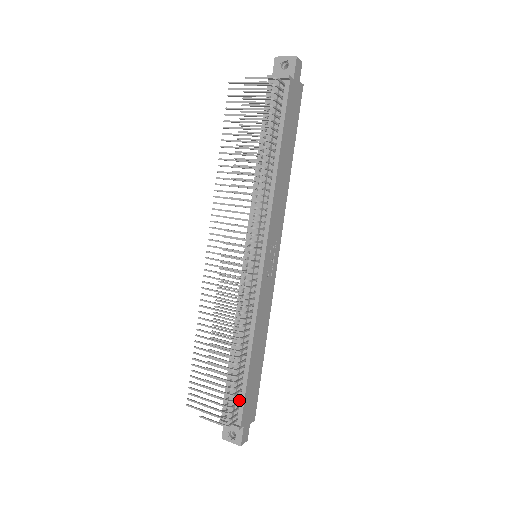
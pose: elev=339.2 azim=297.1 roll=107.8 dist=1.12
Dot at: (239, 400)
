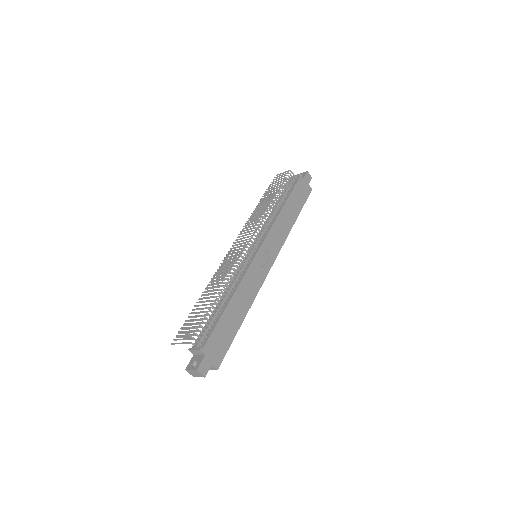
Dot at: (209, 333)
